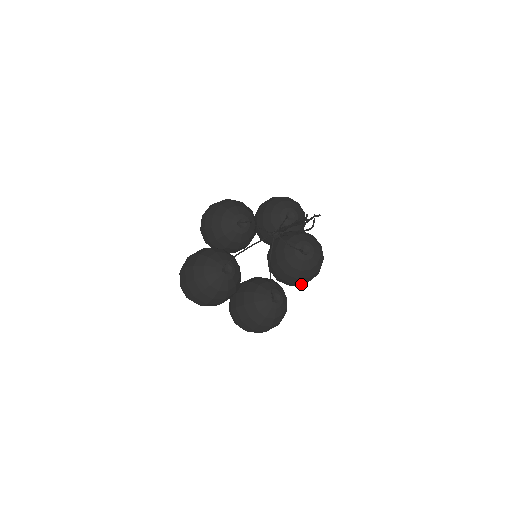
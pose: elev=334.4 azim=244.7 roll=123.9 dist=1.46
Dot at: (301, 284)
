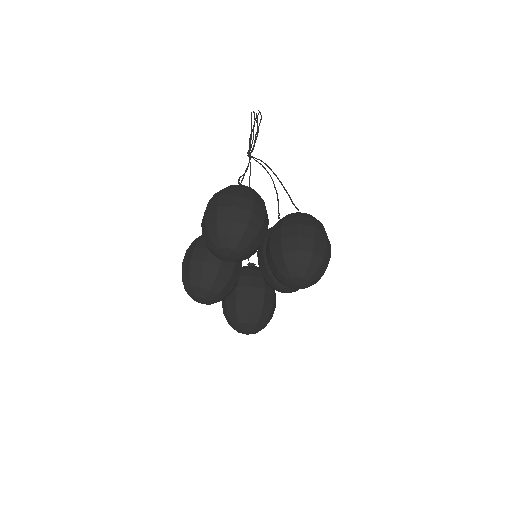
Dot at: occluded
